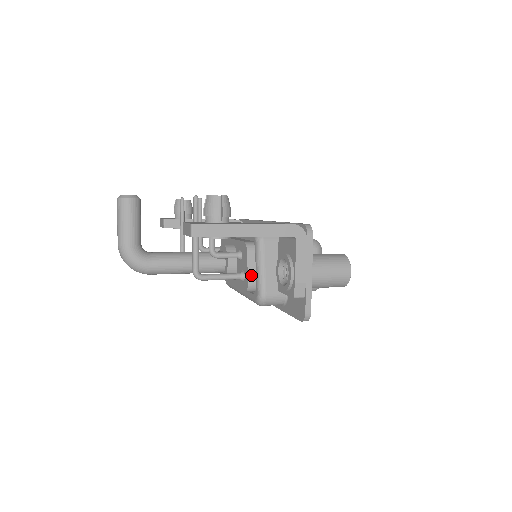
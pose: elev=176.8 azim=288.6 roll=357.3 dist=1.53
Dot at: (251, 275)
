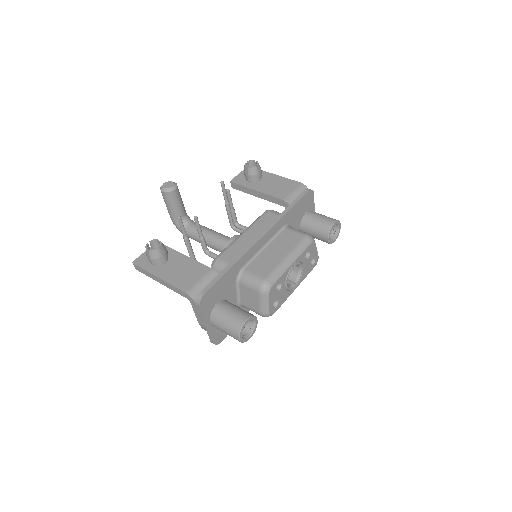
Dot at: occluded
